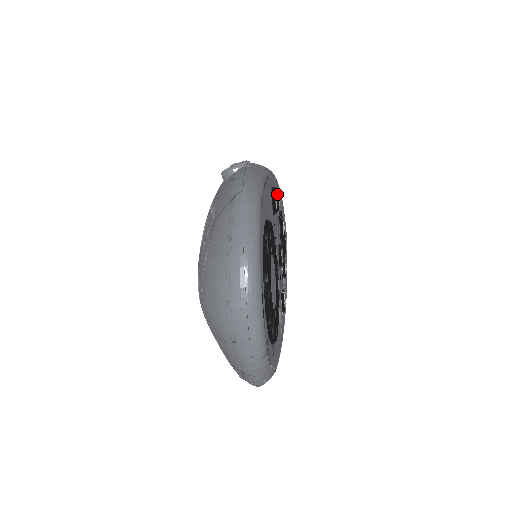
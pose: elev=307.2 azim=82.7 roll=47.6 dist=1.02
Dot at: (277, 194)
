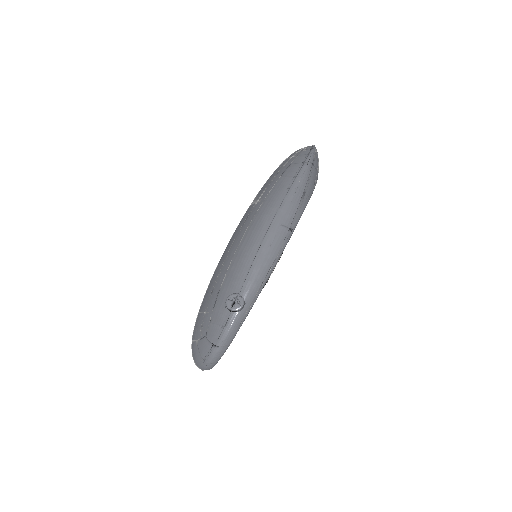
Dot at: (276, 264)
